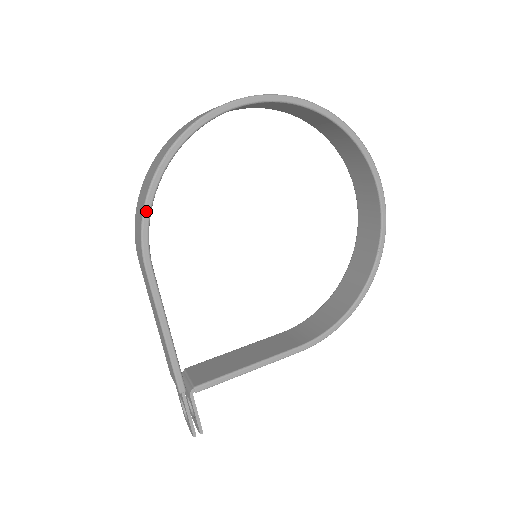
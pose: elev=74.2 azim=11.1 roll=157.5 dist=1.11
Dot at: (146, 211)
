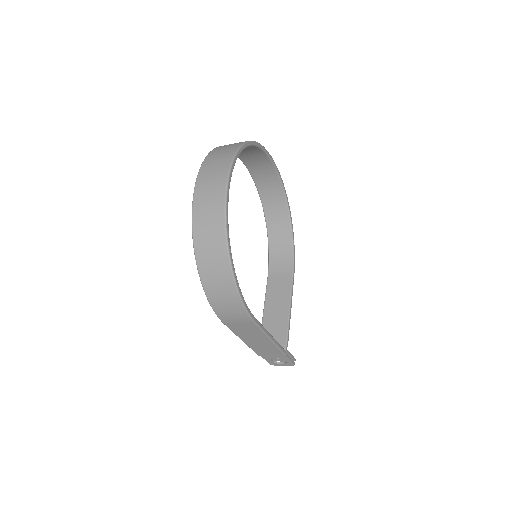
Dot at: (241, 295)
